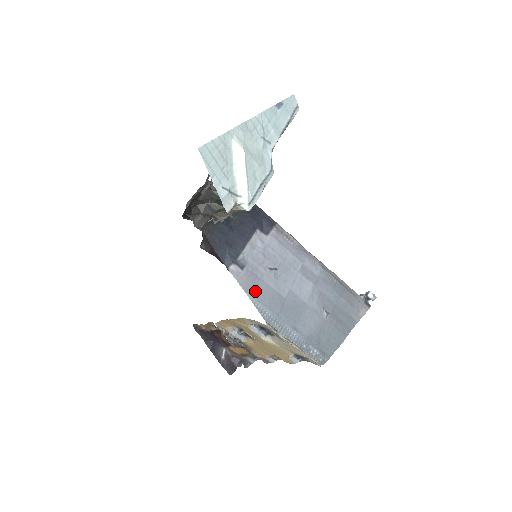
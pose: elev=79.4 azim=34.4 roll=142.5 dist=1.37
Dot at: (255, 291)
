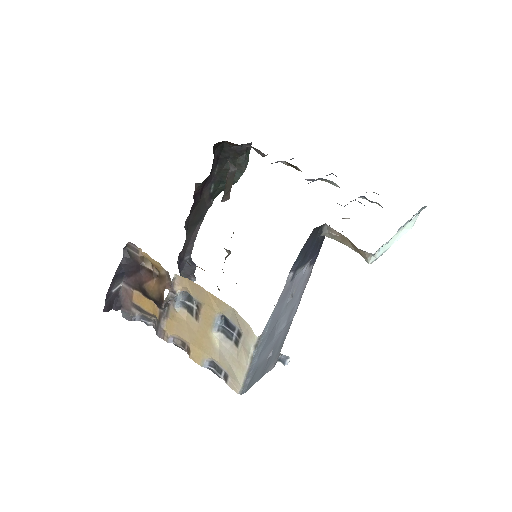
Dot at: (279, 305)
